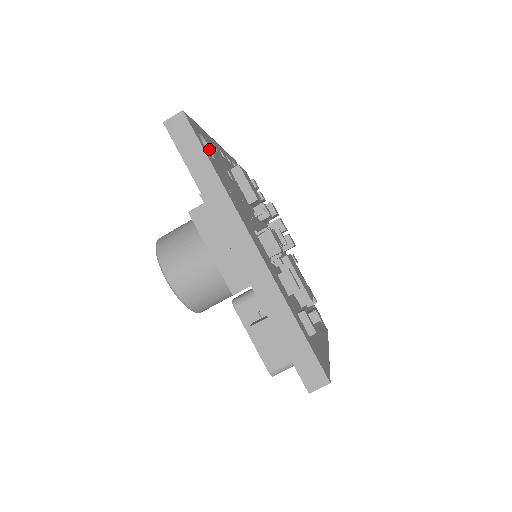
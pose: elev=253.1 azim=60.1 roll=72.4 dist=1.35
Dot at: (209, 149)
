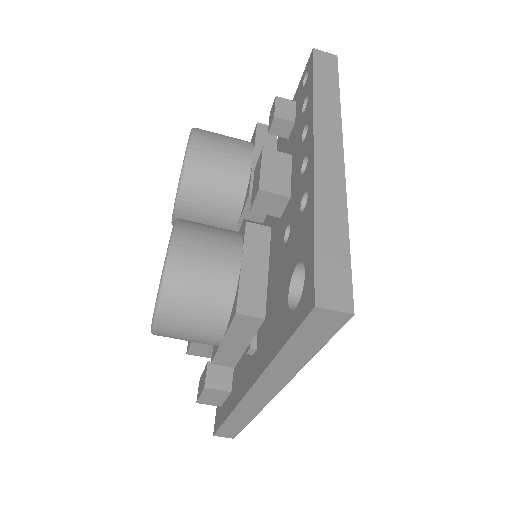
Dot at: occluded
